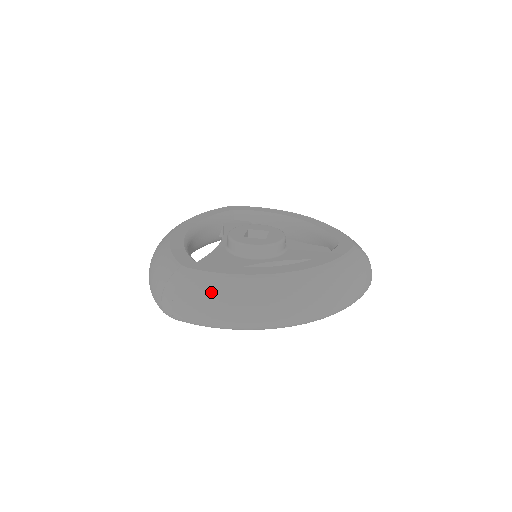
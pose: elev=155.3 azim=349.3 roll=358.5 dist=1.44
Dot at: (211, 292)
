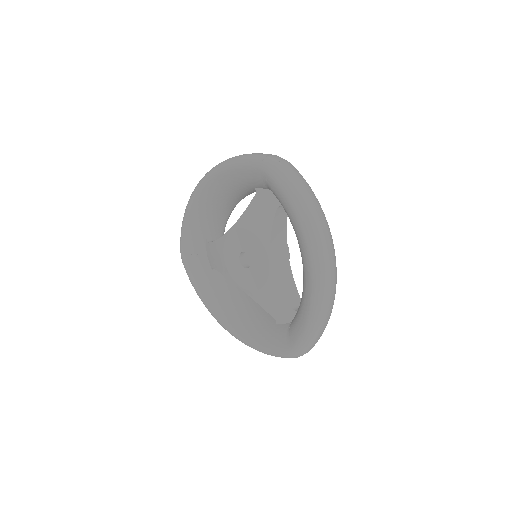
Dot at: occluded
